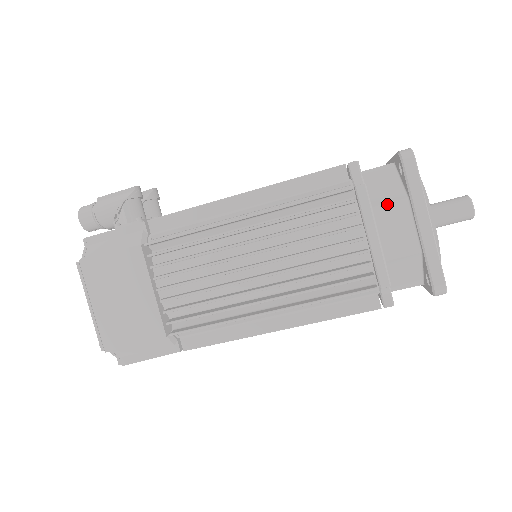
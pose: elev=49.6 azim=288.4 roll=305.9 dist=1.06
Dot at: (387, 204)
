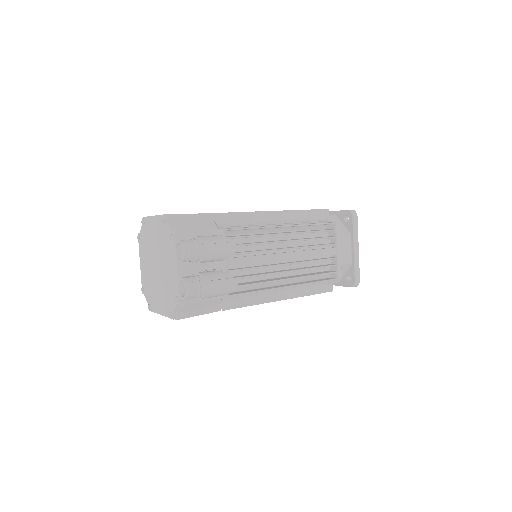
Dot at: occluded
